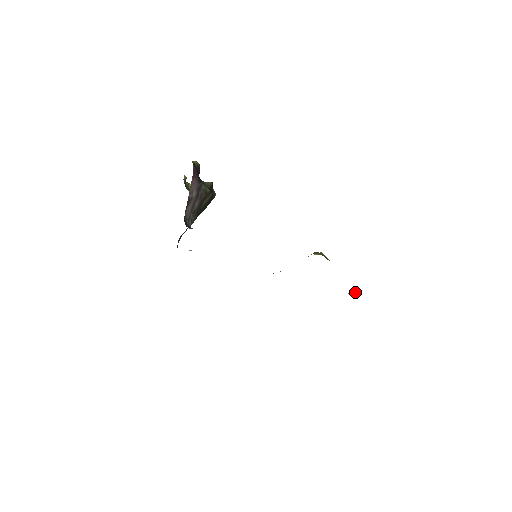
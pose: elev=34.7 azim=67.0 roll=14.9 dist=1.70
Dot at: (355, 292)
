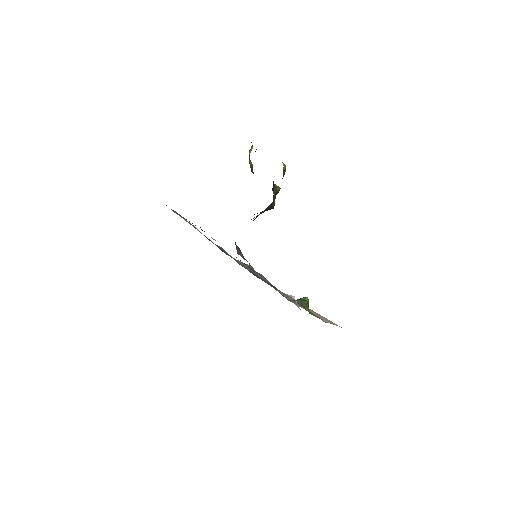
Dot at: occluded
